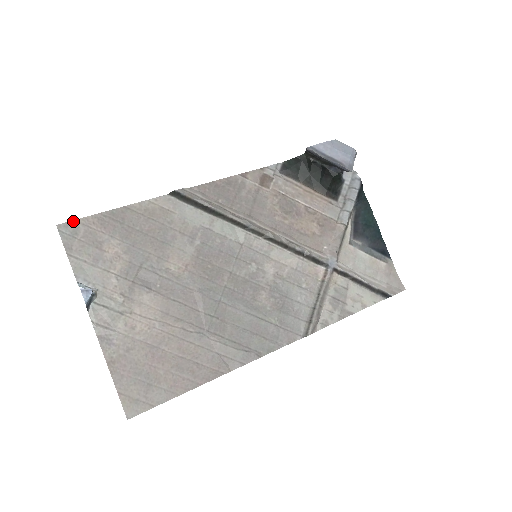
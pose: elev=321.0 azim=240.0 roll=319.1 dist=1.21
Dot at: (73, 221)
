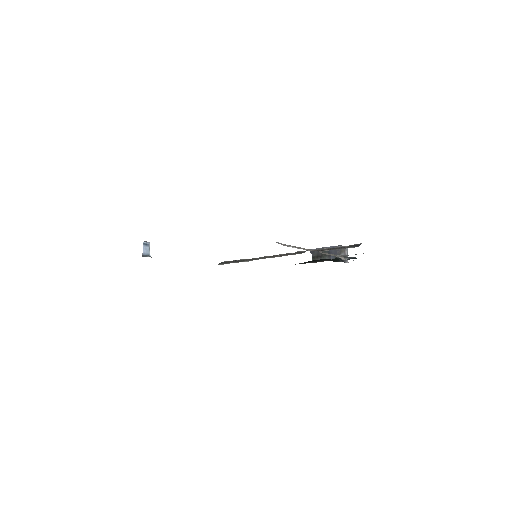
Dot at: occluded
